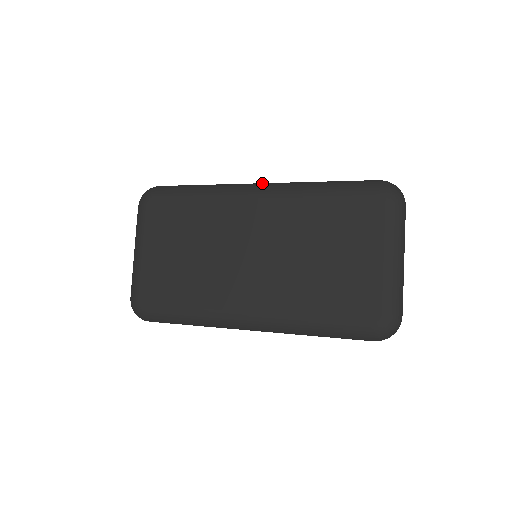
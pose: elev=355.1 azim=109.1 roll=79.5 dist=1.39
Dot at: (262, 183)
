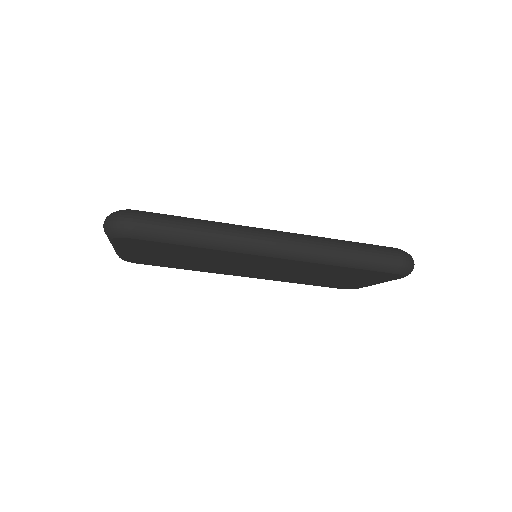
Dot at: occluded
